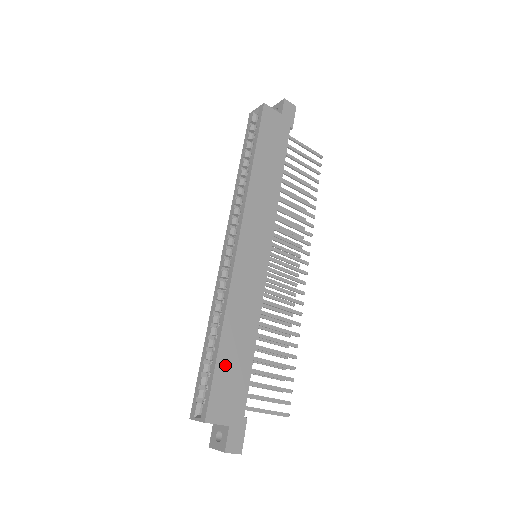
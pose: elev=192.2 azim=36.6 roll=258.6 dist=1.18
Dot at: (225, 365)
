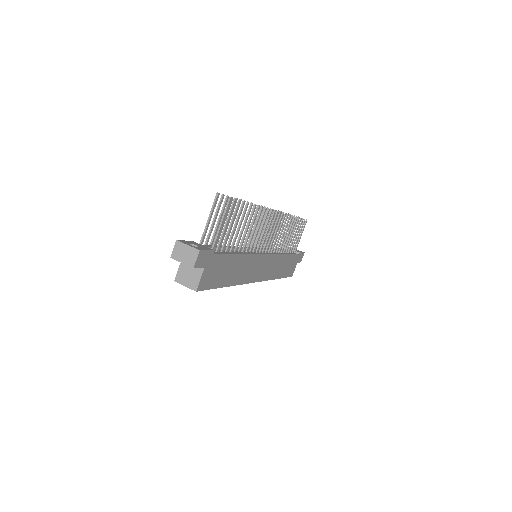
Dot at: (285, 272)
